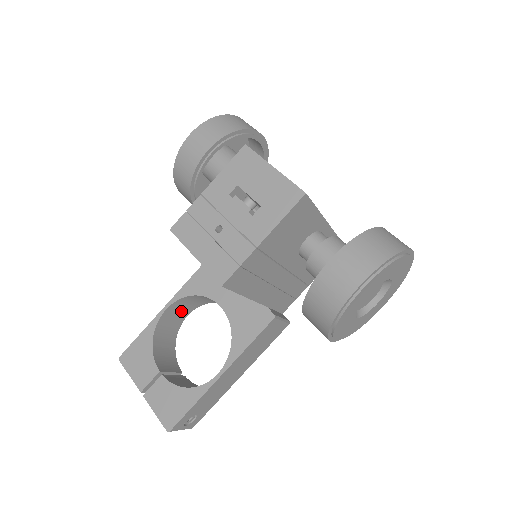
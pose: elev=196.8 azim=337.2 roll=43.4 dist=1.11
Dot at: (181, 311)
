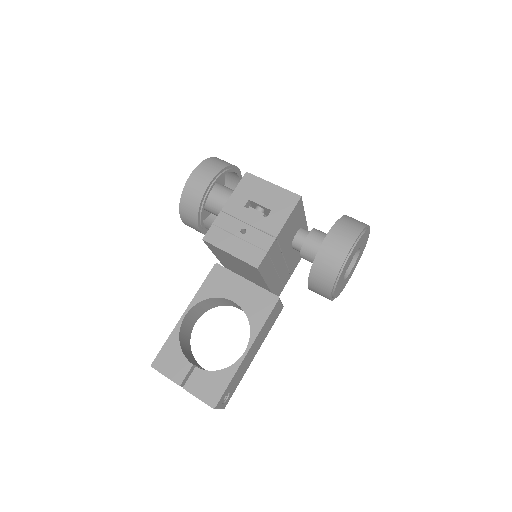
Dot at: (193, 318)
